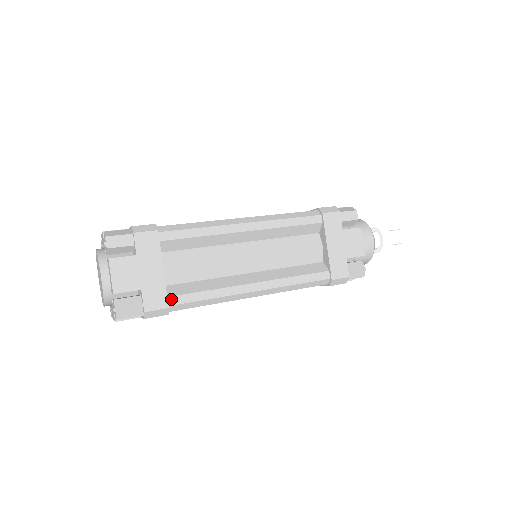
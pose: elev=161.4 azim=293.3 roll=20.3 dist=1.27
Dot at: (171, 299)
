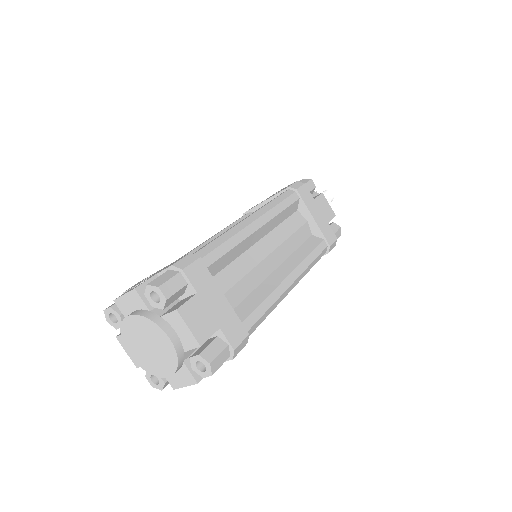
Dot at: (244, 325)
